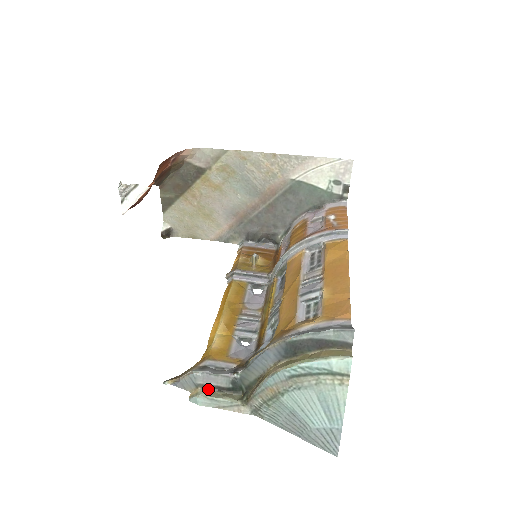
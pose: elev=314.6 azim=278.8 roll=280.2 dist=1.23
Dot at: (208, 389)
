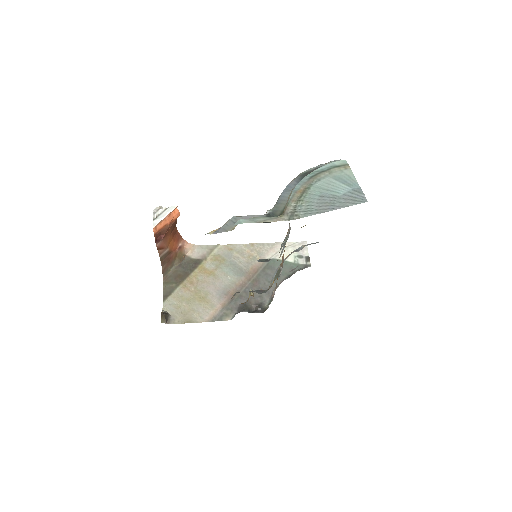
Dot at: occluded
